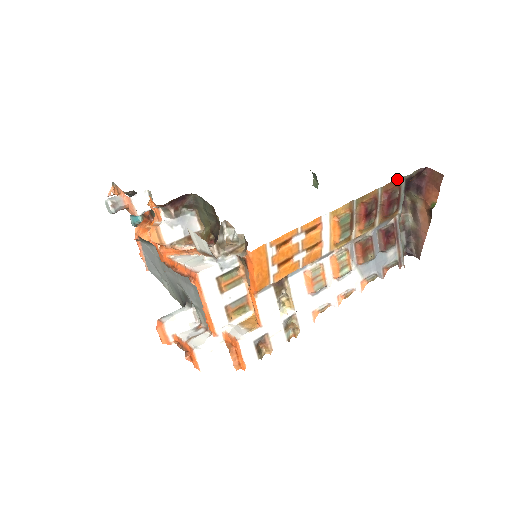
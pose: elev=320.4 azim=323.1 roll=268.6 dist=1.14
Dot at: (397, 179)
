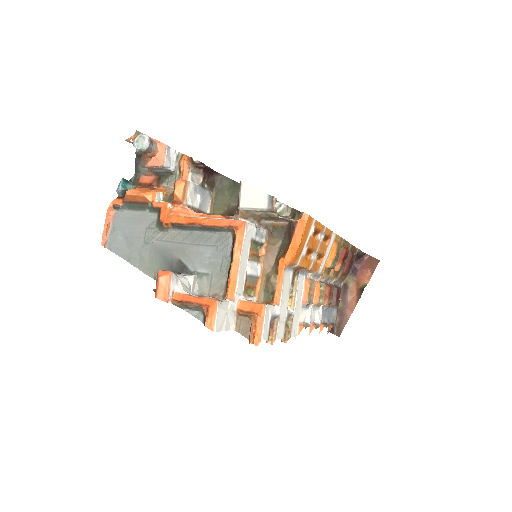
Dot at: (355, 248)
